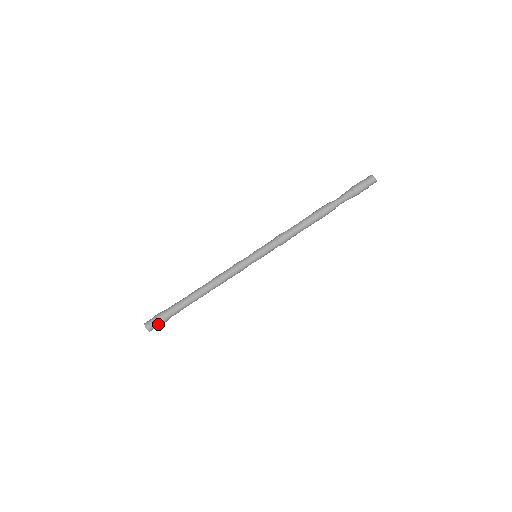
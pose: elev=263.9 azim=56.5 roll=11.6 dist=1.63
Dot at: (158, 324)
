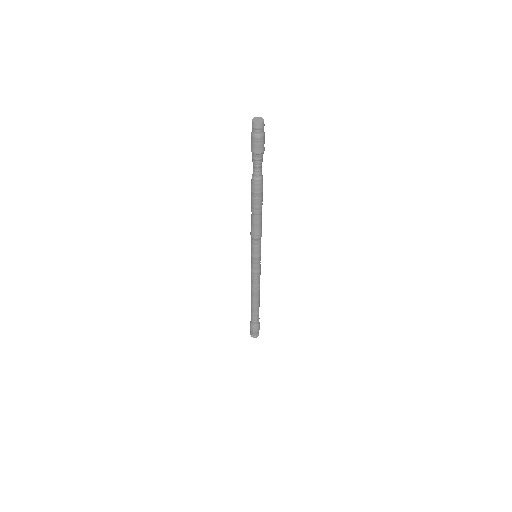
Dot at: (256, 332)
